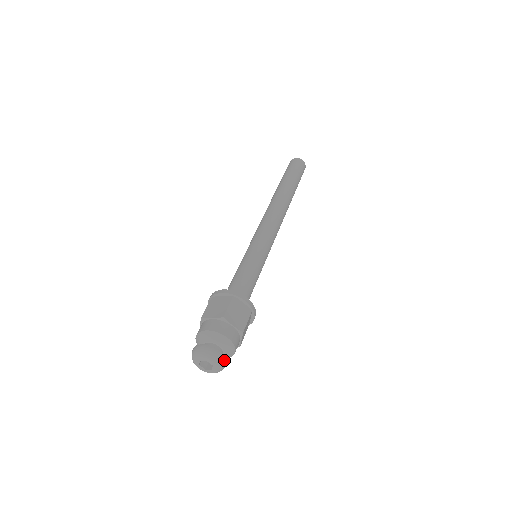
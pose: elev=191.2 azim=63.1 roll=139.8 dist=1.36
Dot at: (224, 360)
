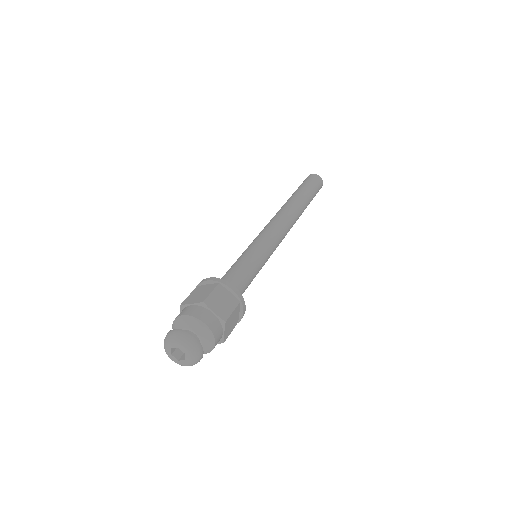
Dot at: (199, 348)
